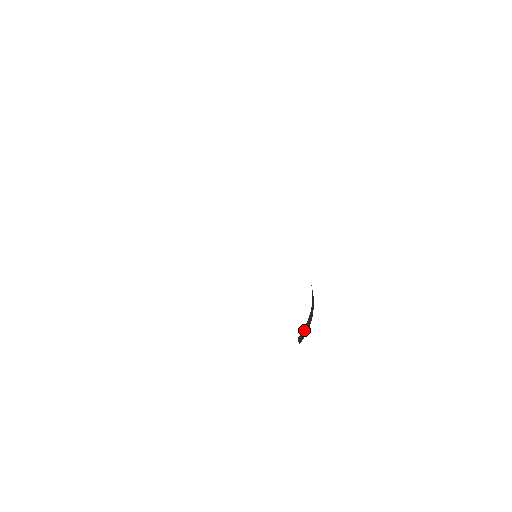
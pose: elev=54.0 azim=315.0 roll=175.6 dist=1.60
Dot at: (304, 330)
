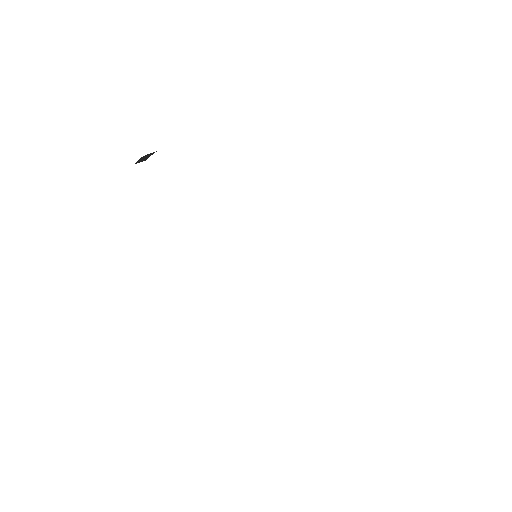
Dot at: occluded
